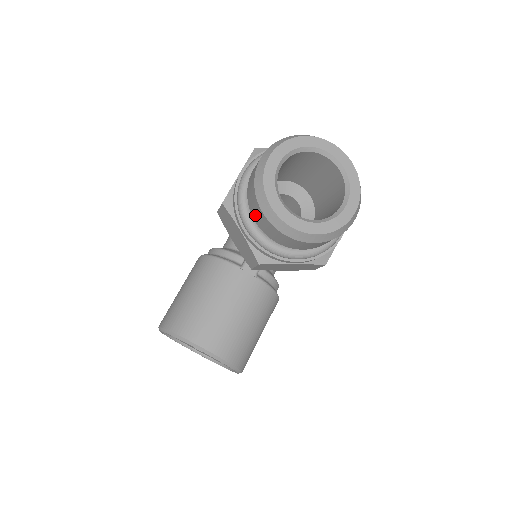
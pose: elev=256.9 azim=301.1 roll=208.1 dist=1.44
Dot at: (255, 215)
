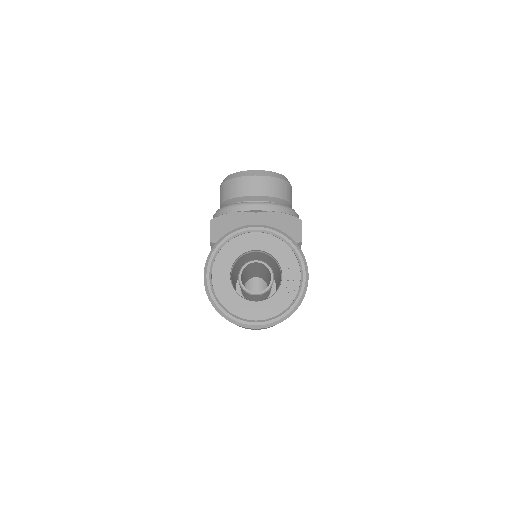
Dot at: (234, 192)
